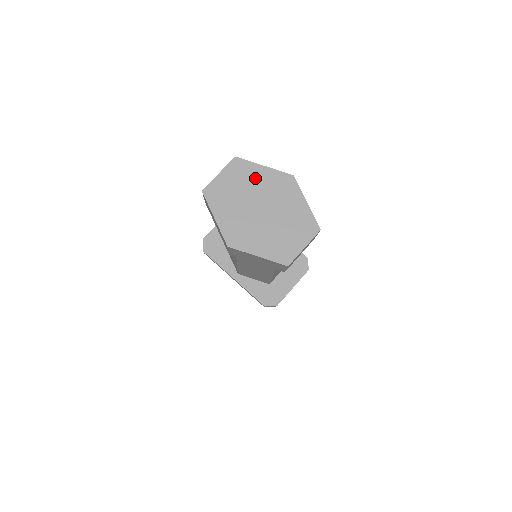
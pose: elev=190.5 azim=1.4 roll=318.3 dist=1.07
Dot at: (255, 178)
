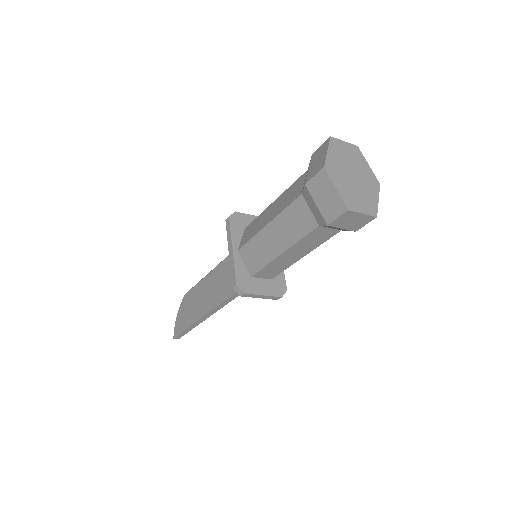
Dot at: (361, 163)
